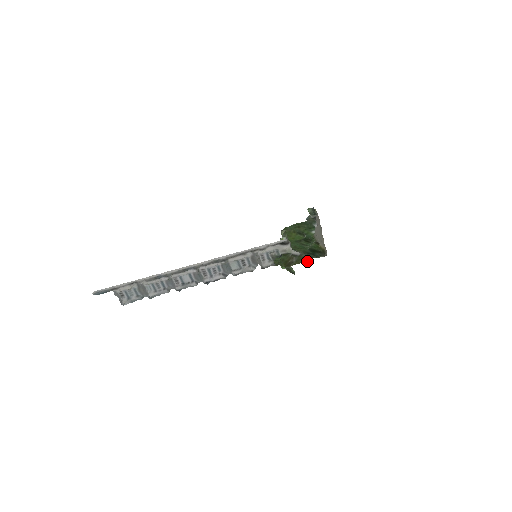
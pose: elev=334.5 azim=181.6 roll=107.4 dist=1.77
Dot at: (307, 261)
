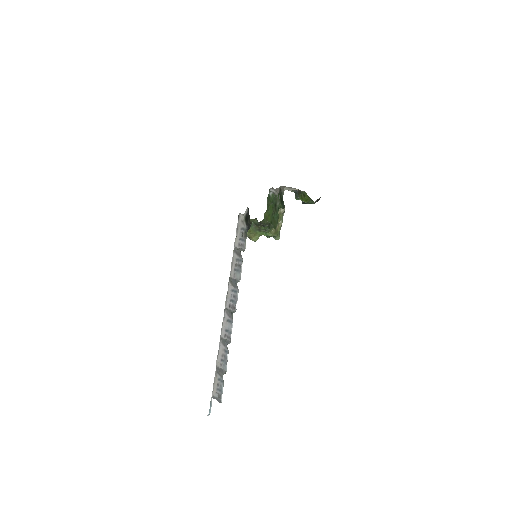
Dot at: (280, 209)
